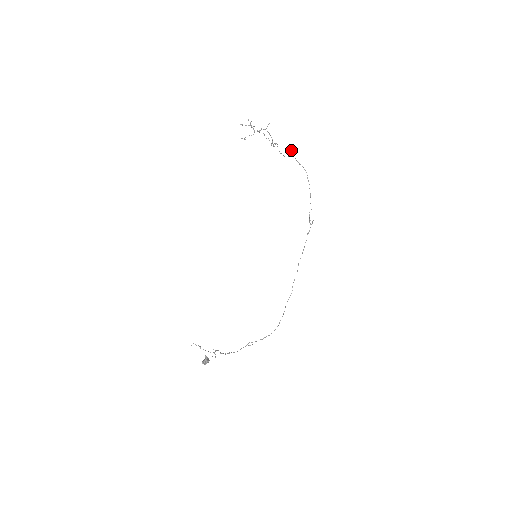
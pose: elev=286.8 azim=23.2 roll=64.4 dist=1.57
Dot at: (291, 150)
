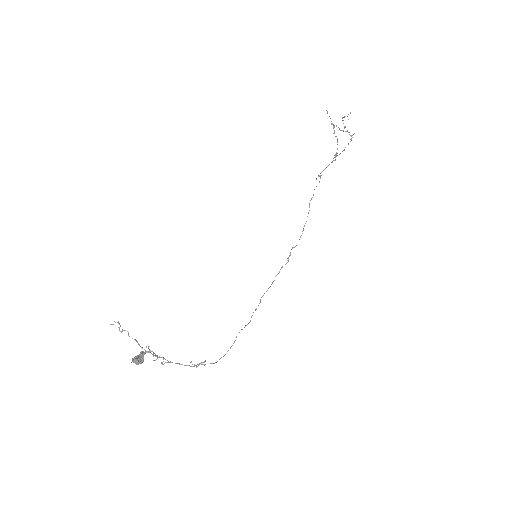
Dot at: (320, 175)
